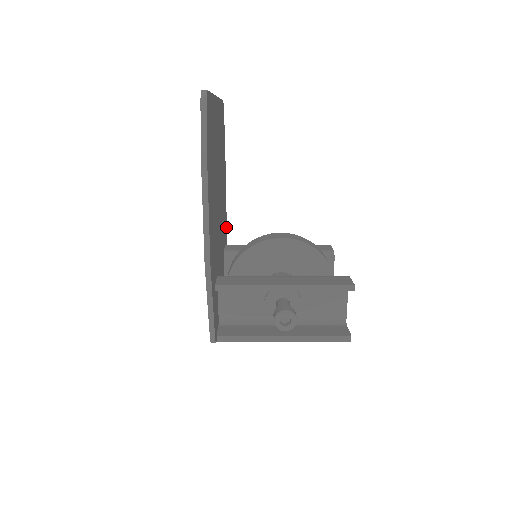
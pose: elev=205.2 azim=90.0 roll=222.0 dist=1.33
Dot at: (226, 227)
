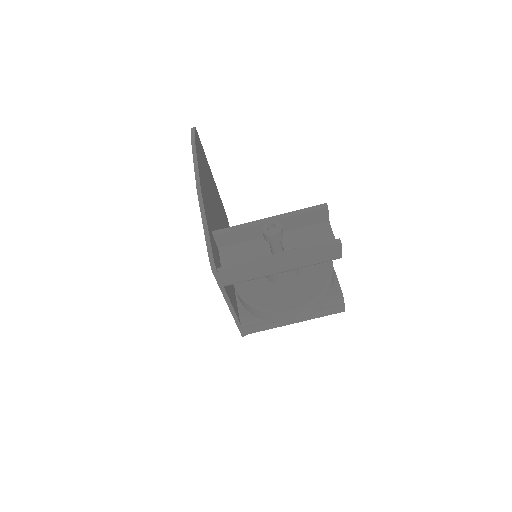
Dot at: occluded
